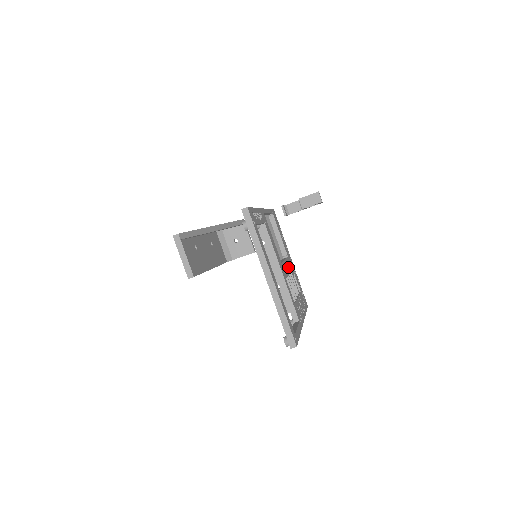
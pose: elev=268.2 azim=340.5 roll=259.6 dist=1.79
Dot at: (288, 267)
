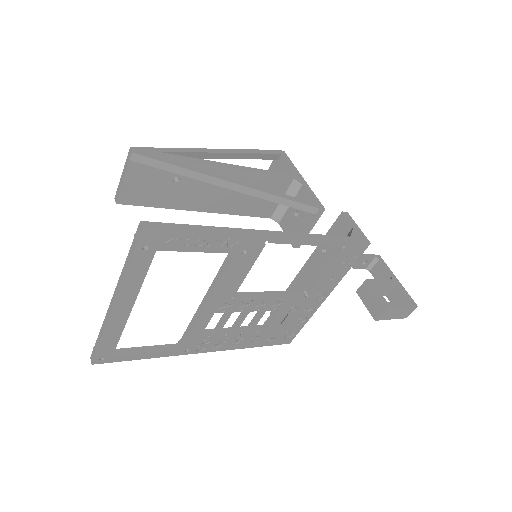
Dot at: (272, 305)
